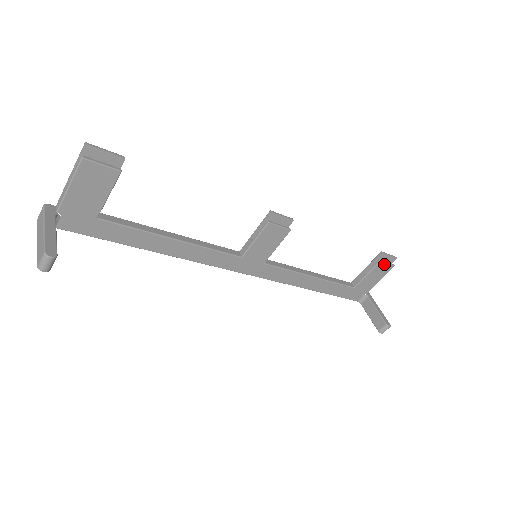
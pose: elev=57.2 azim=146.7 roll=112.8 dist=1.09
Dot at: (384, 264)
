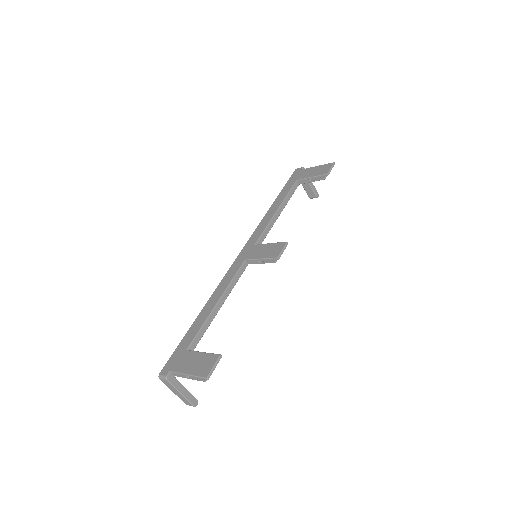
Dot at: occluded
